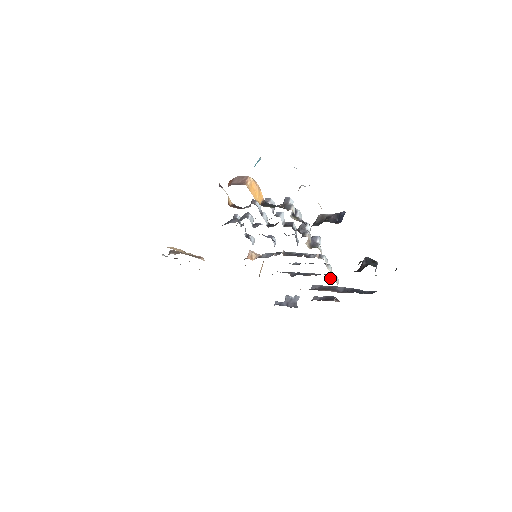
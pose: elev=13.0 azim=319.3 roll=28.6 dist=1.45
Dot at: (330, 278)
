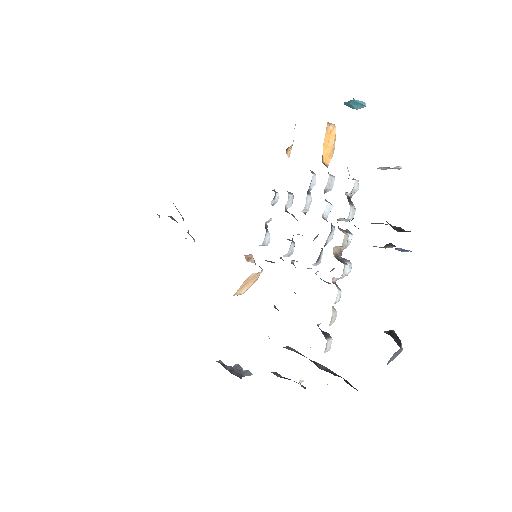
Dot at: (323, 332)
